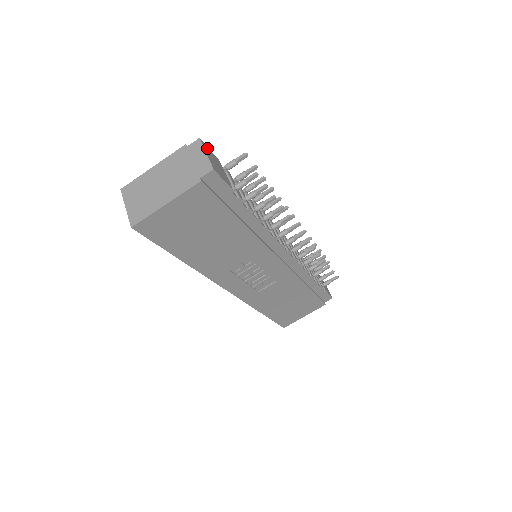
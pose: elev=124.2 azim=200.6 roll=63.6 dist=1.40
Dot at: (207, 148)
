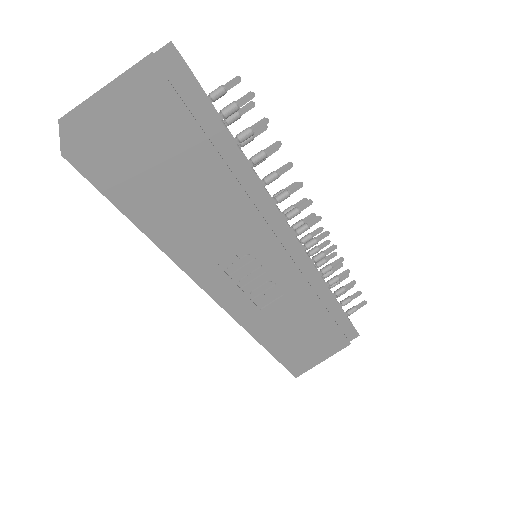
Dot at: occluded
